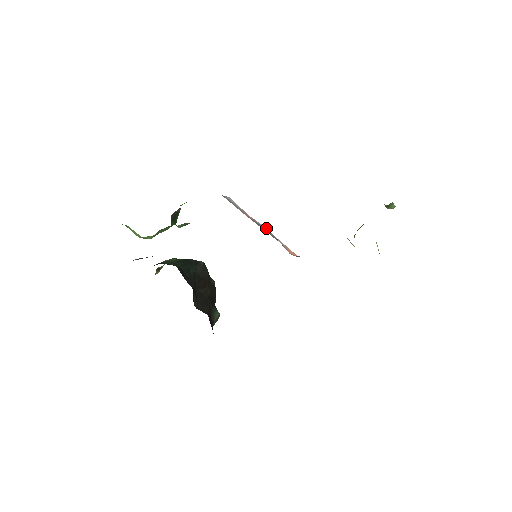
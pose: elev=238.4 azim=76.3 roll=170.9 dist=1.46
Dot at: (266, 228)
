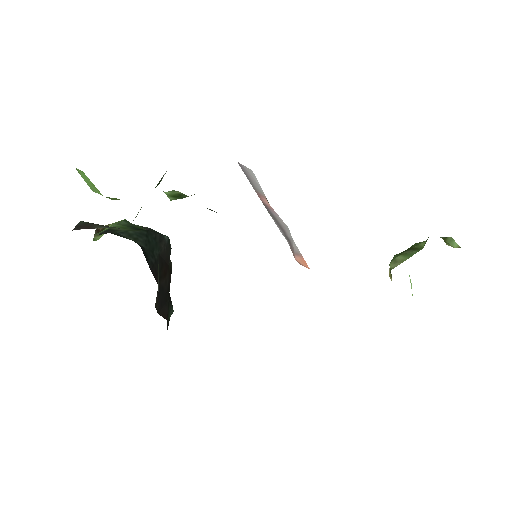
Dot at: (285, 225)
